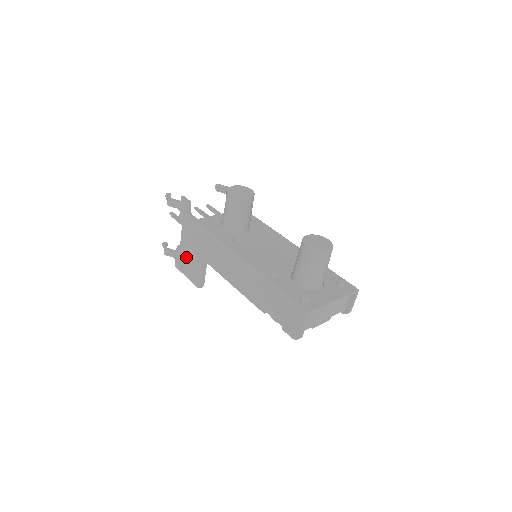
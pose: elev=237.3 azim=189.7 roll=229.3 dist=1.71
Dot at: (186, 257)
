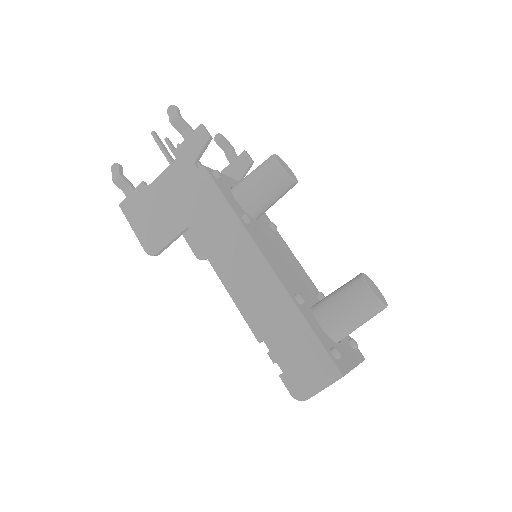
Dot at: (152, 204)
